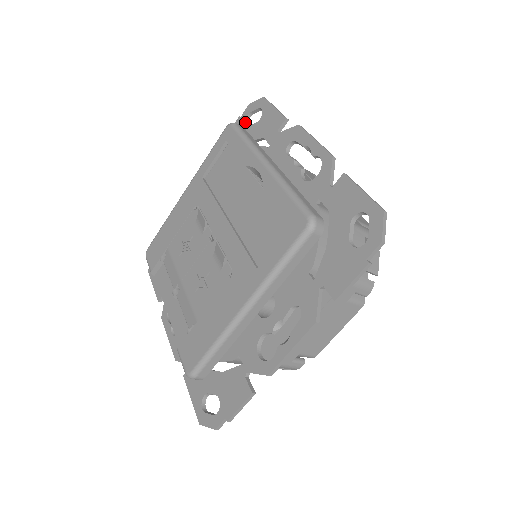
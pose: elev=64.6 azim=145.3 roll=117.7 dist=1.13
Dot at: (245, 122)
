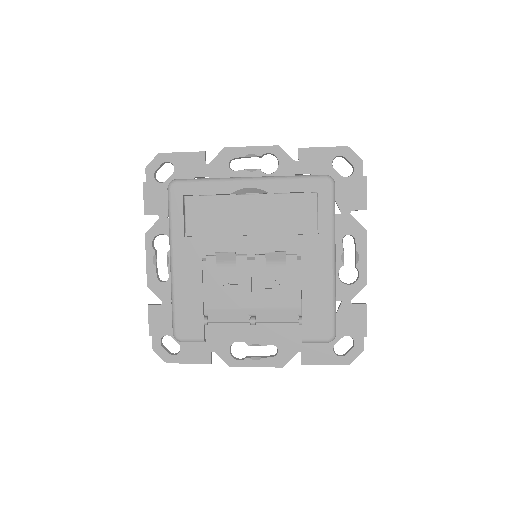
Dot at: (157, 181)
